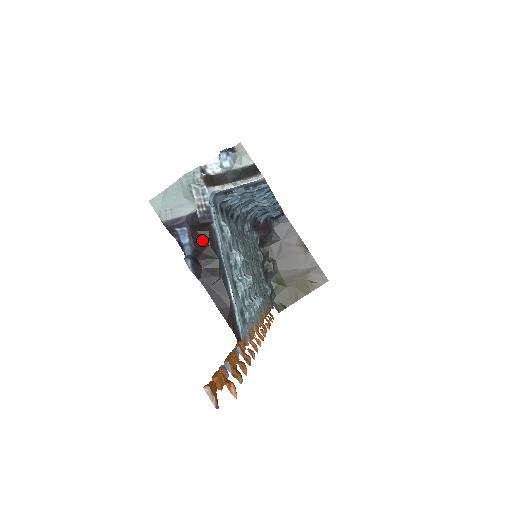
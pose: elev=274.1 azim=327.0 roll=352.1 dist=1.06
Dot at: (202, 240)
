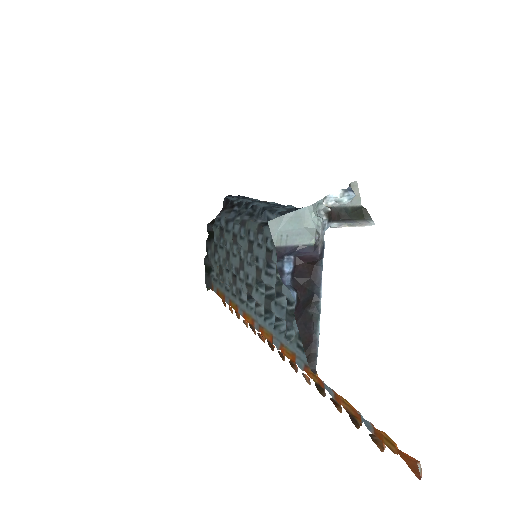
Dot at: (305, 272)
